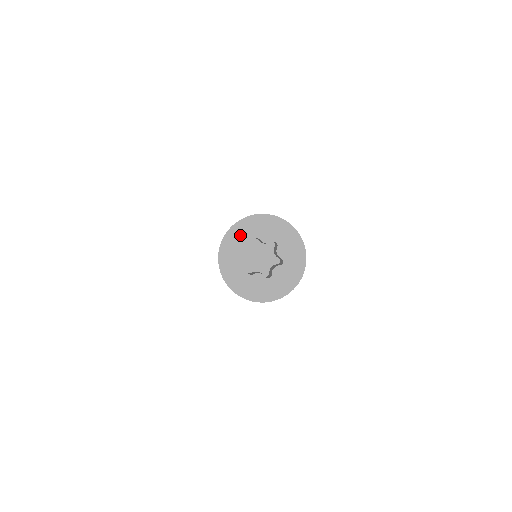
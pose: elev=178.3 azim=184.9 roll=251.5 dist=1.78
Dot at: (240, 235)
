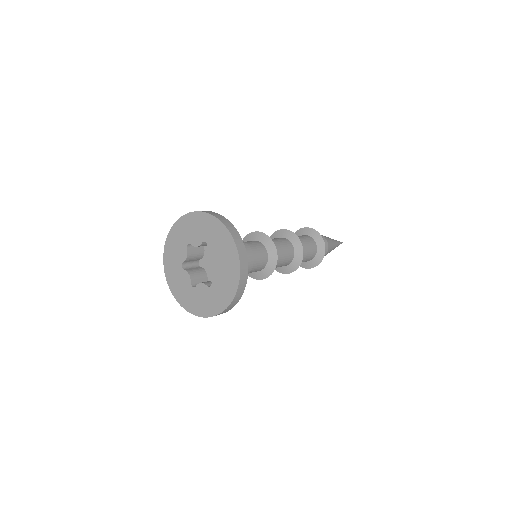
Dot at: (175, 246)
